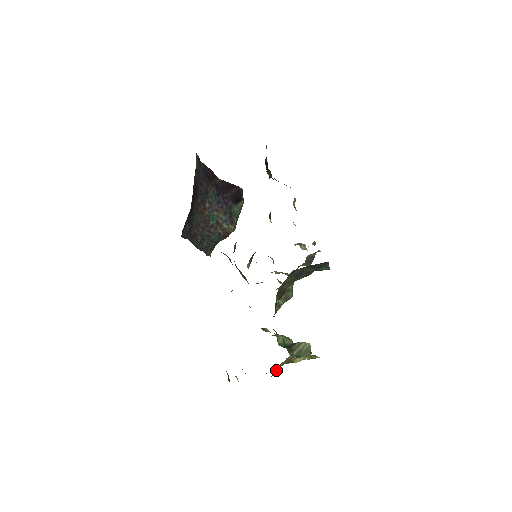
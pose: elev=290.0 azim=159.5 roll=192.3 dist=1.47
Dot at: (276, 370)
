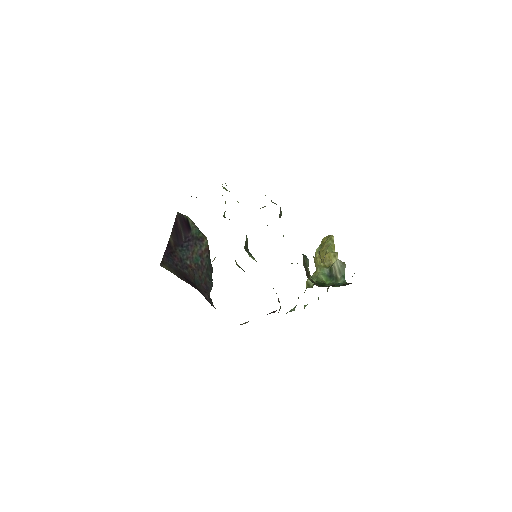
Dot at: occluded
